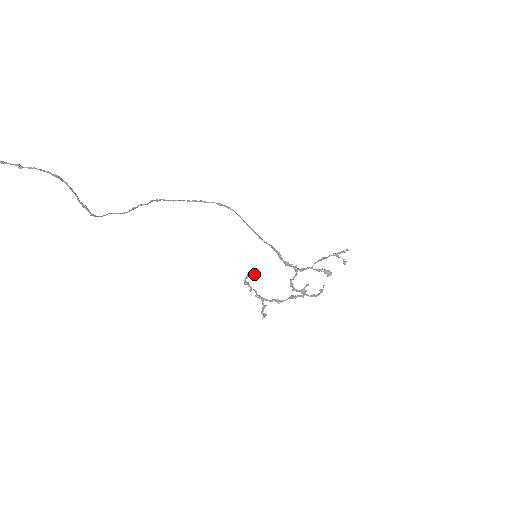
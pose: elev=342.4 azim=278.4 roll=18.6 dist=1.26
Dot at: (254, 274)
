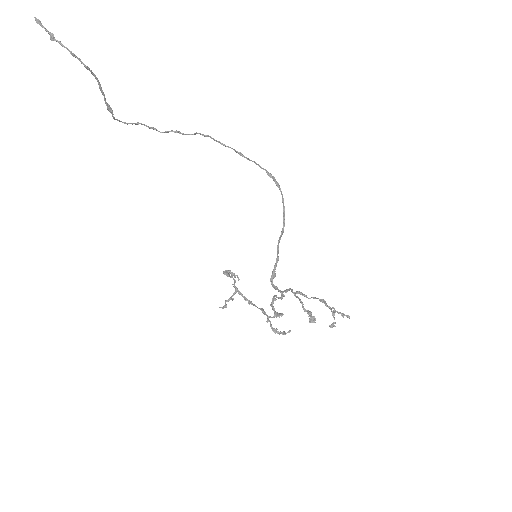
Dot at: (234, 275)
